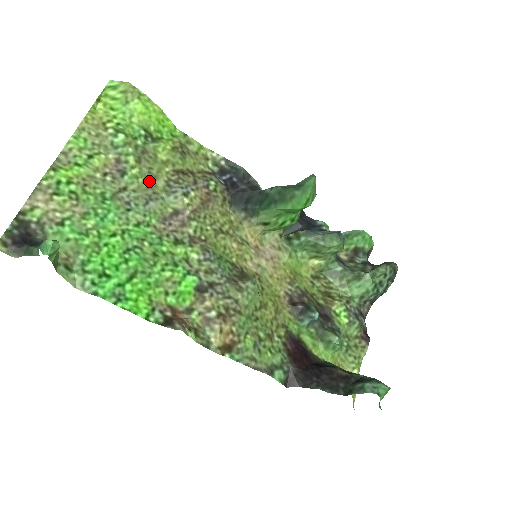
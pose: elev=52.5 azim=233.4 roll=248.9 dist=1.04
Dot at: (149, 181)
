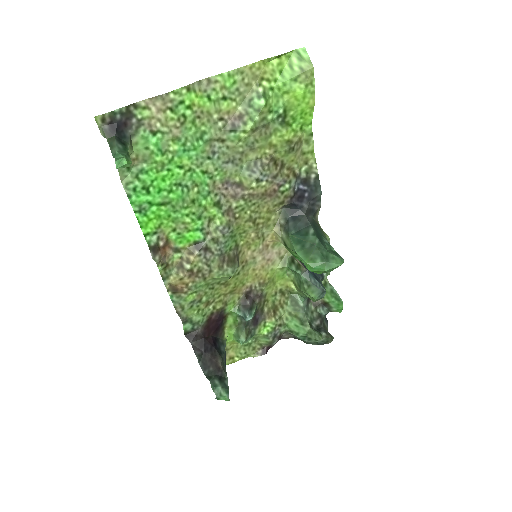
Dot at: (246, 148)
